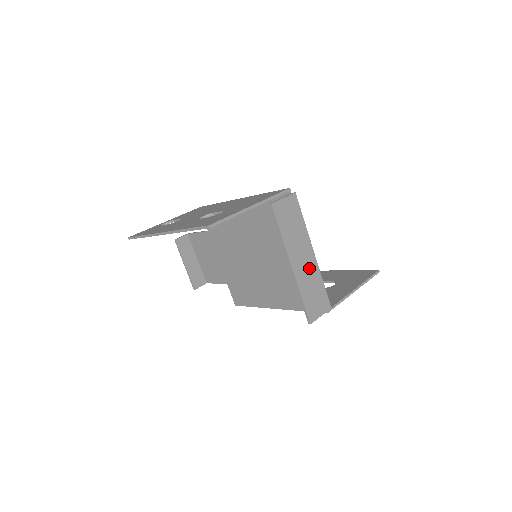
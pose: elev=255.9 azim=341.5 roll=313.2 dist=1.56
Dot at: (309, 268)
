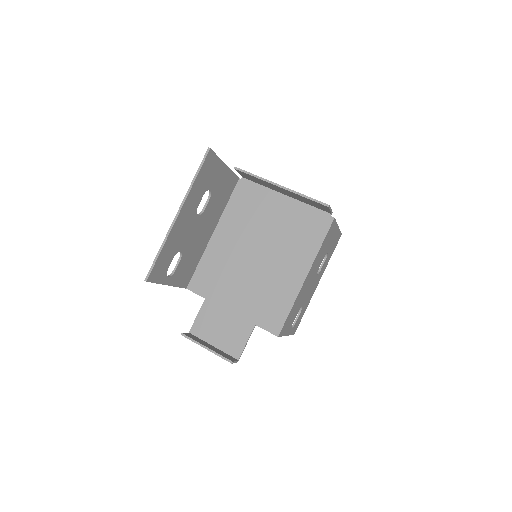
Dot at: occluded
